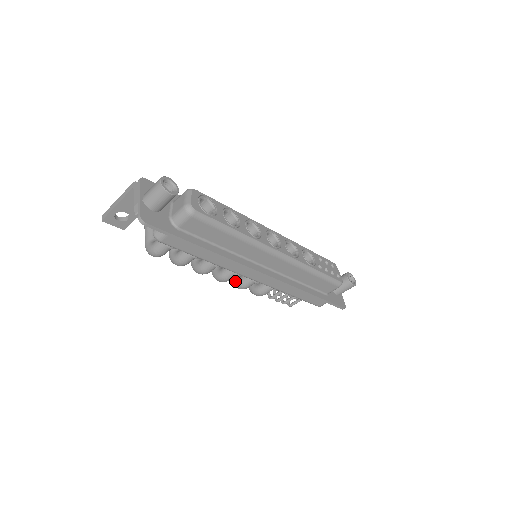
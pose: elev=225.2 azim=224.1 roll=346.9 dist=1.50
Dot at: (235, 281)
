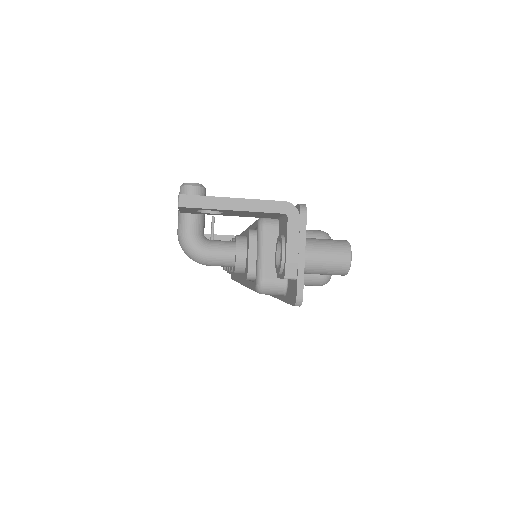
Dot at: occluded
